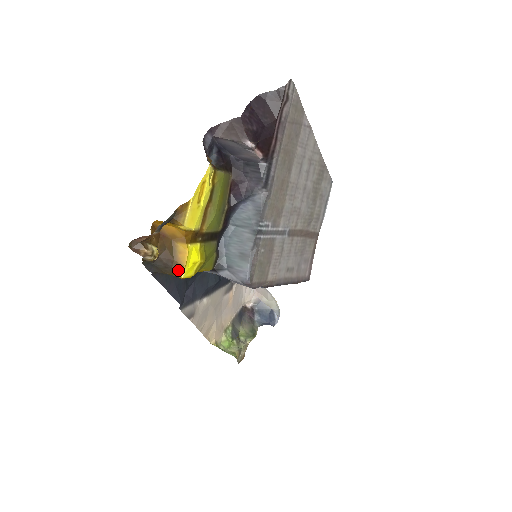
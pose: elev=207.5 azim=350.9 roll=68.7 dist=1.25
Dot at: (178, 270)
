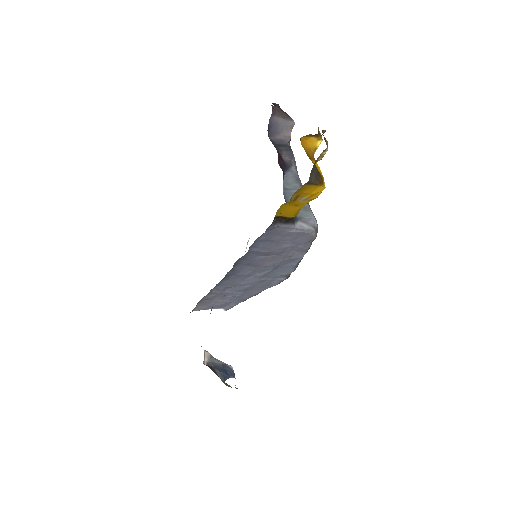
Dot at: (322, 180)
